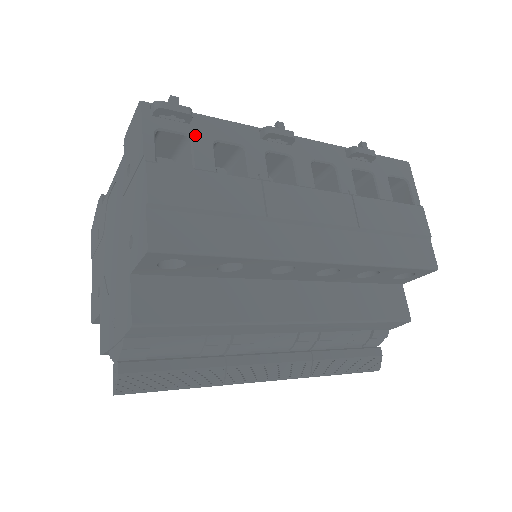
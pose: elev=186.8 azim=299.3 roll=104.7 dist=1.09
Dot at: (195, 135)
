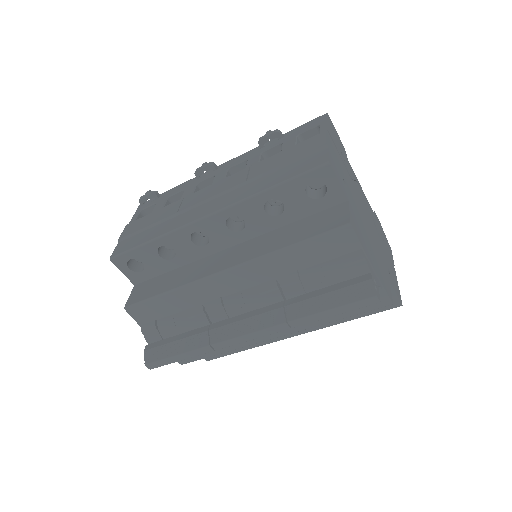
Dot at: (159, 201)
